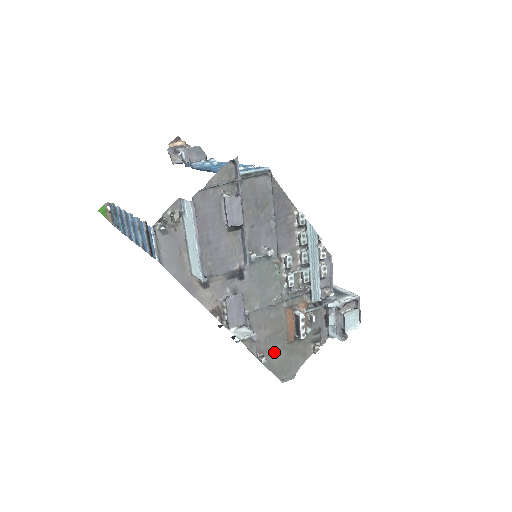
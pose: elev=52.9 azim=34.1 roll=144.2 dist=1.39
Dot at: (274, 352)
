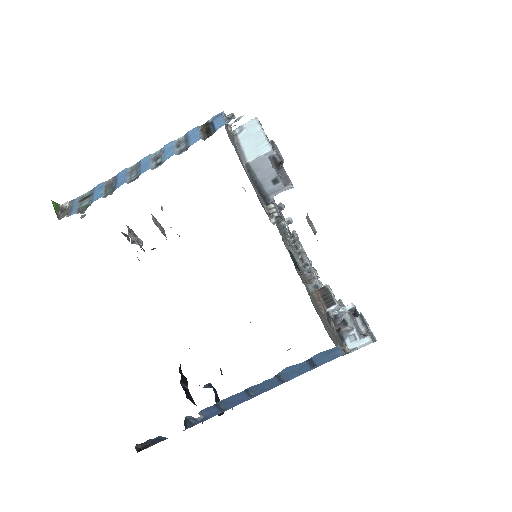
Dot at: (315, 305)
